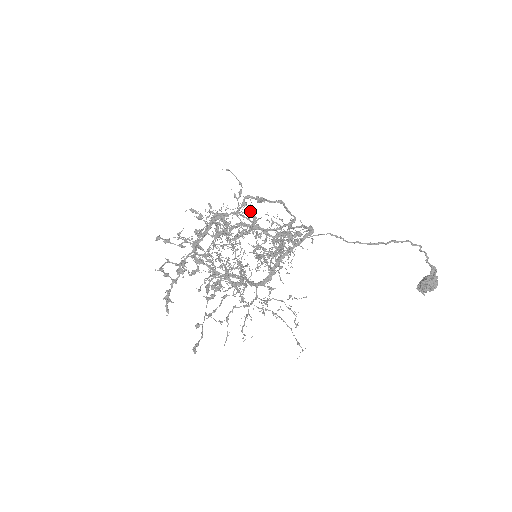
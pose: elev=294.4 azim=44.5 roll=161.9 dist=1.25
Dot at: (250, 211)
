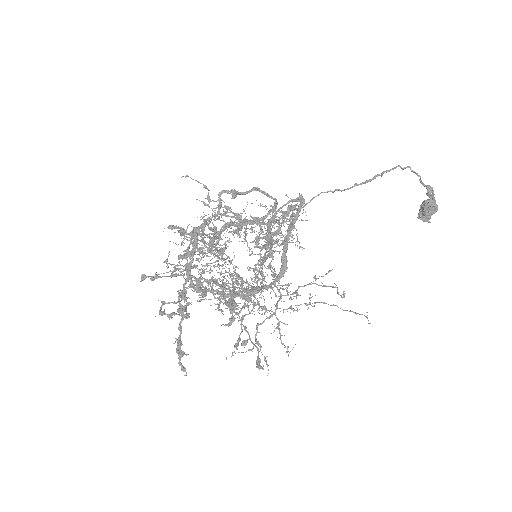
Dot at: occluded
